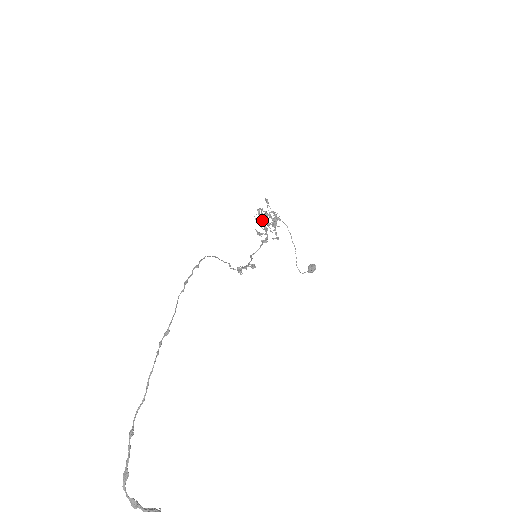
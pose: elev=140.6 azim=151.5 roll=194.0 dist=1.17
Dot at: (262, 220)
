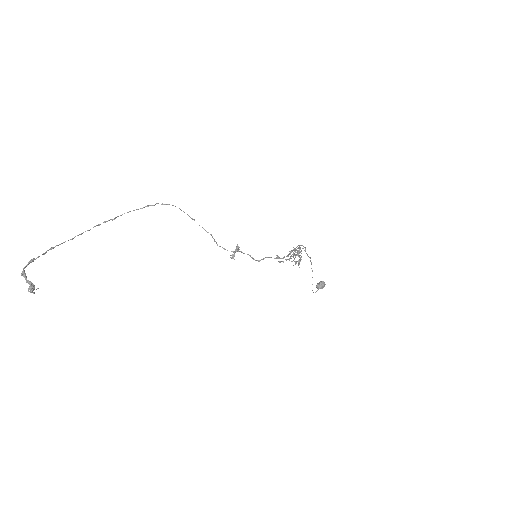
Dot at: occluded
